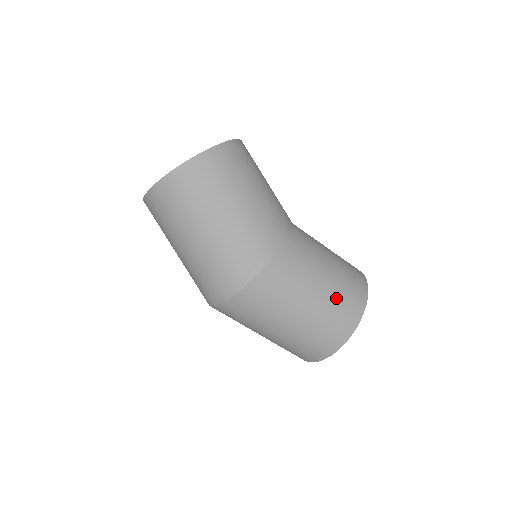
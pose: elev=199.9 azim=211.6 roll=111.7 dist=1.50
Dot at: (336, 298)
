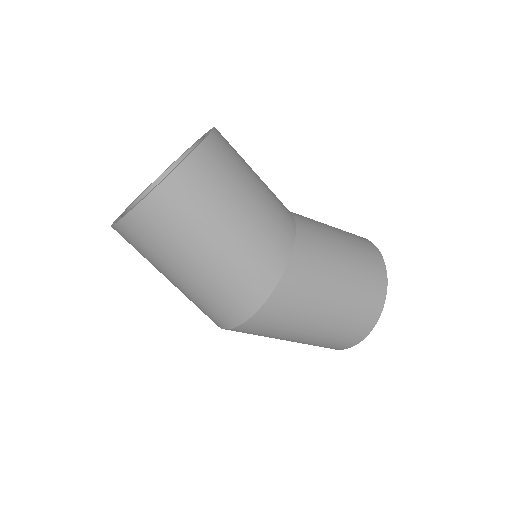
Dot at: (355, 296)
